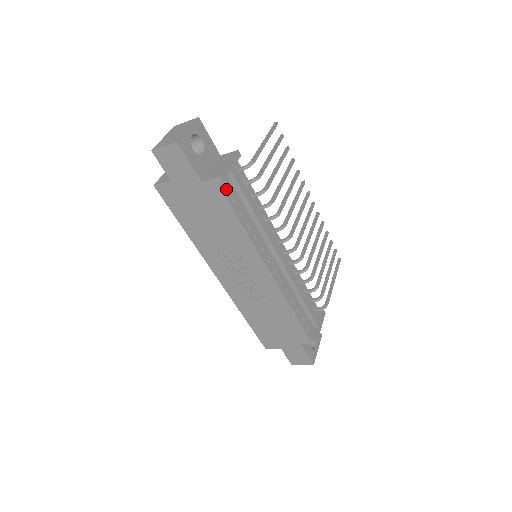
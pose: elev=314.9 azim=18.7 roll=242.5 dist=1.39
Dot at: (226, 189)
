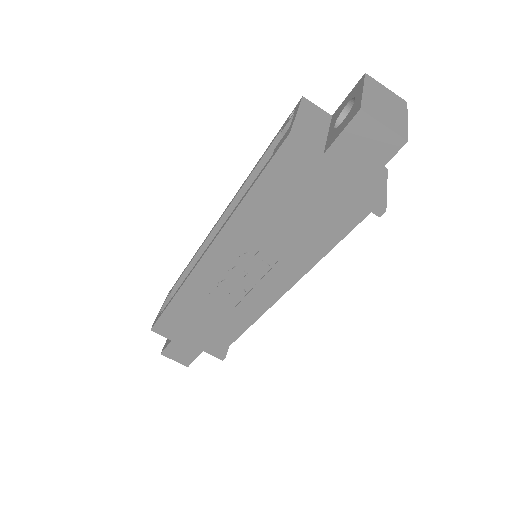
Dot at: occluded
